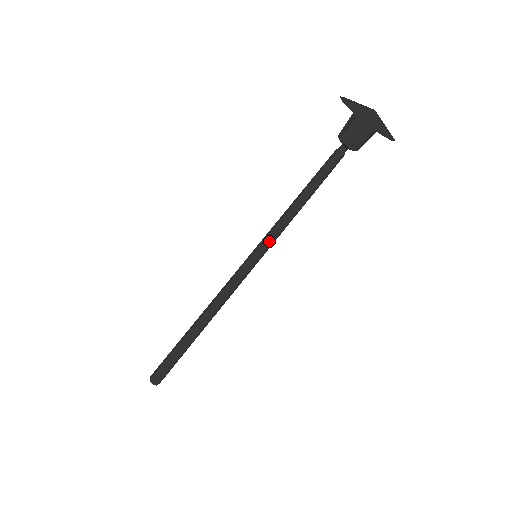
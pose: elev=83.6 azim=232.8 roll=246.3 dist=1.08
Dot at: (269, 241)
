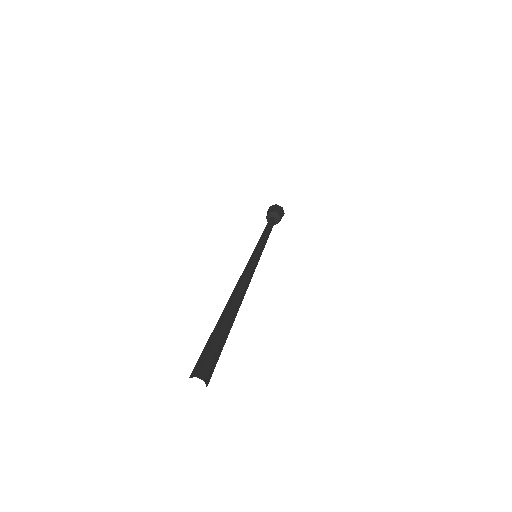
Dot at: (260, 244)
